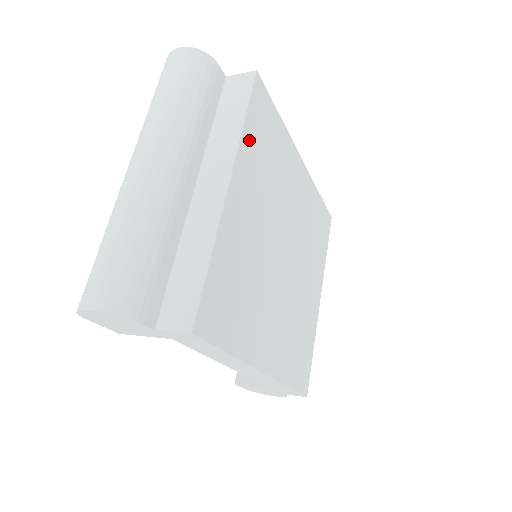
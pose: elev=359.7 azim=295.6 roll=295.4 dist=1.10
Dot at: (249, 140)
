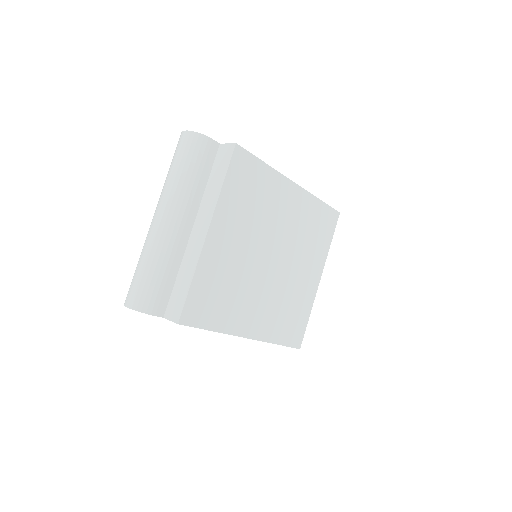
Dot at: (228, 195)
